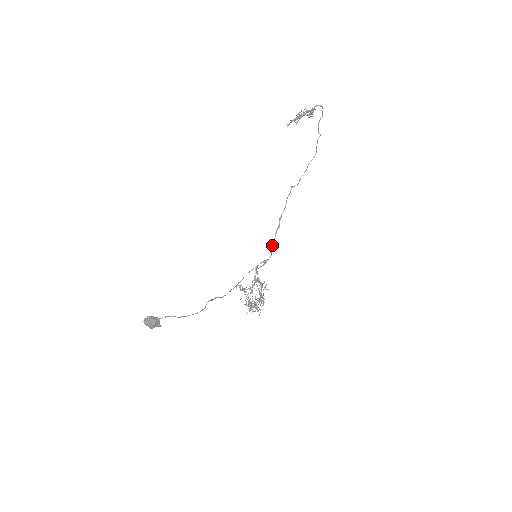
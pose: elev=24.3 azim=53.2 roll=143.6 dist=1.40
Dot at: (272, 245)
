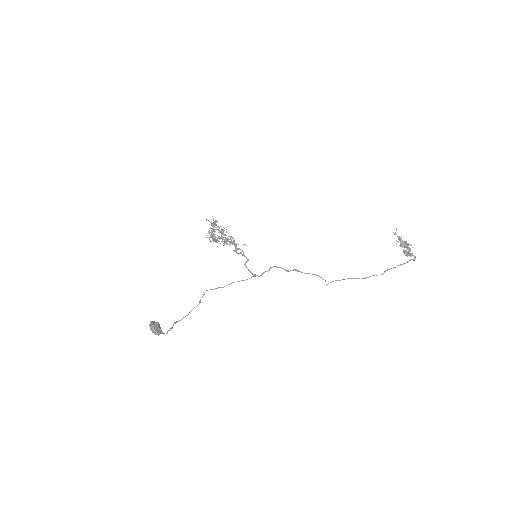
Dot at: occluded
